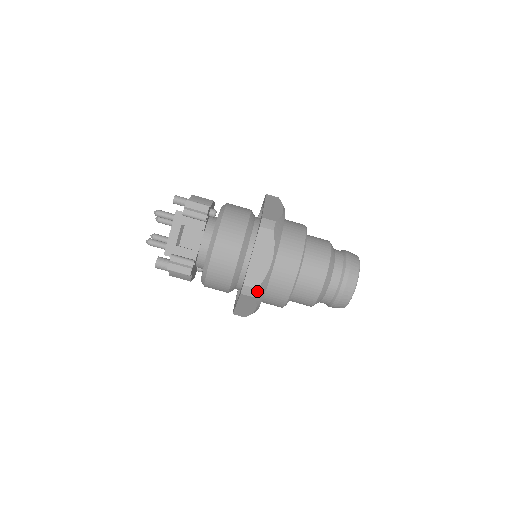
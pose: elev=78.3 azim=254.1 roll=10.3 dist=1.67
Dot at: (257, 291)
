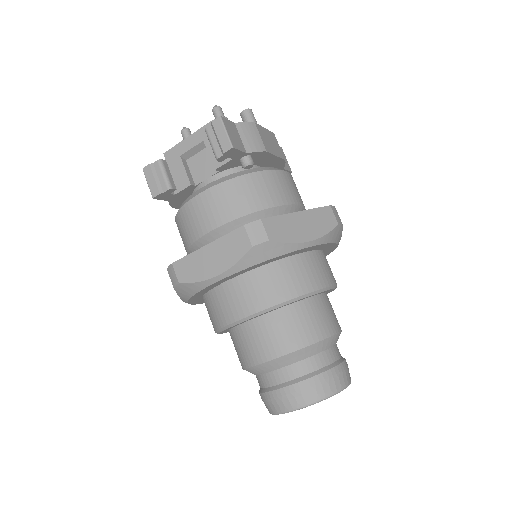
Dot at: (179, 285)
